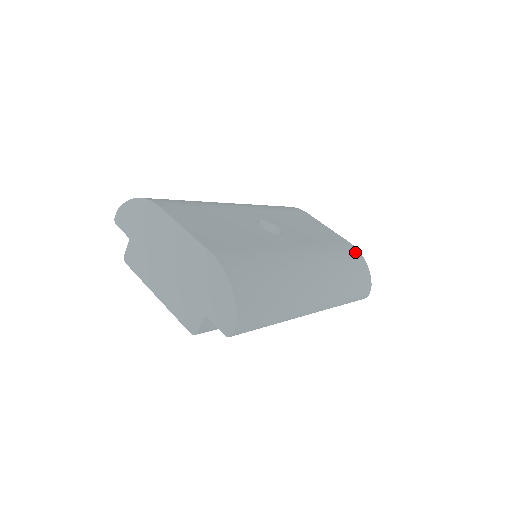
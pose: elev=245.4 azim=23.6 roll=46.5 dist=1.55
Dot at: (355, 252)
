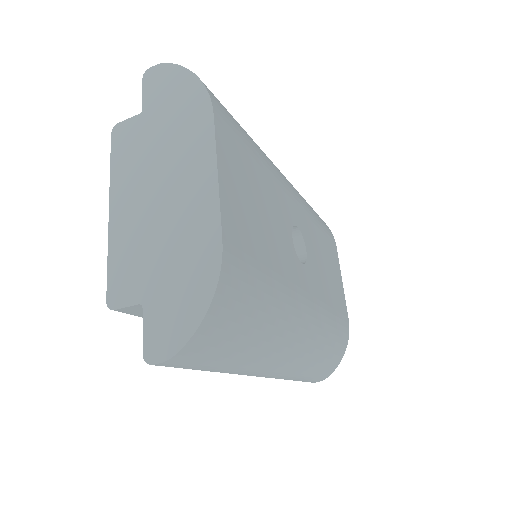
Dot at: (346, 335)
